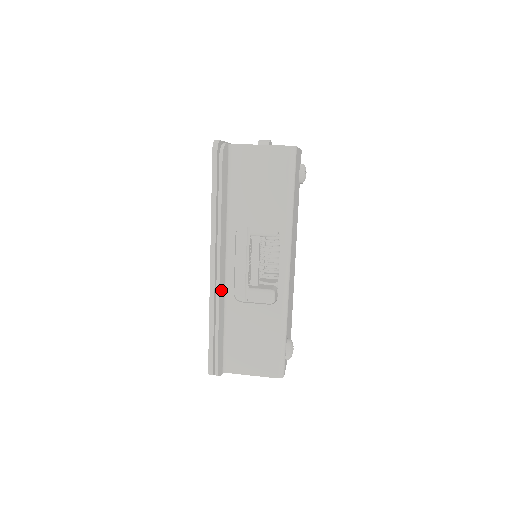
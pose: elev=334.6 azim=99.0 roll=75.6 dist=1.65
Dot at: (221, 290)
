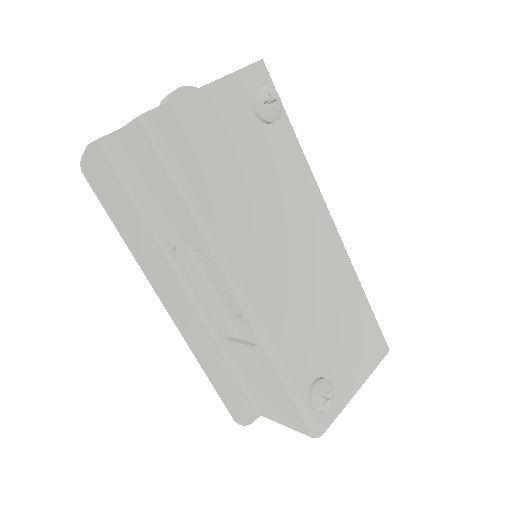
Dot at: (191, 332)
